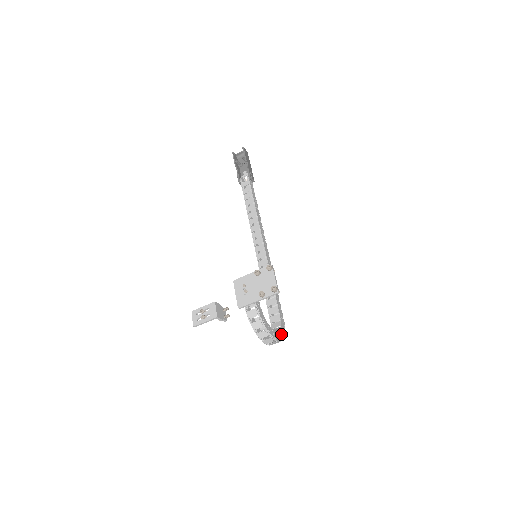
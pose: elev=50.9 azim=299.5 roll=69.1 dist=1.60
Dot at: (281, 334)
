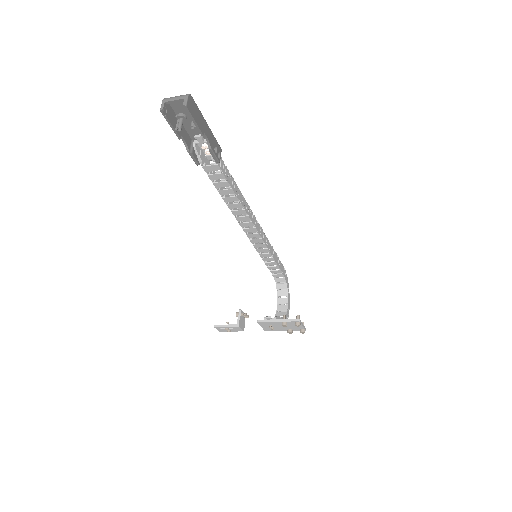
Dot at: (288, 291)
